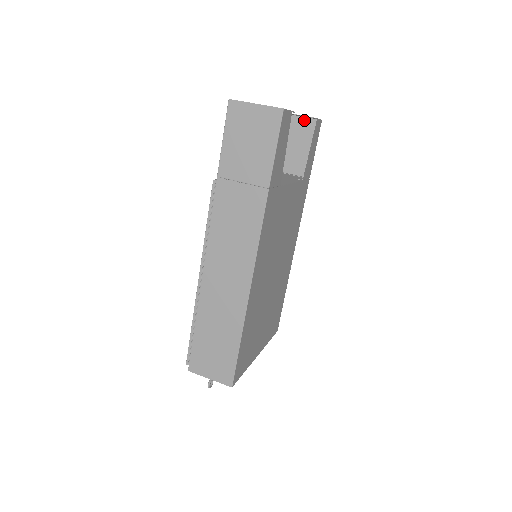
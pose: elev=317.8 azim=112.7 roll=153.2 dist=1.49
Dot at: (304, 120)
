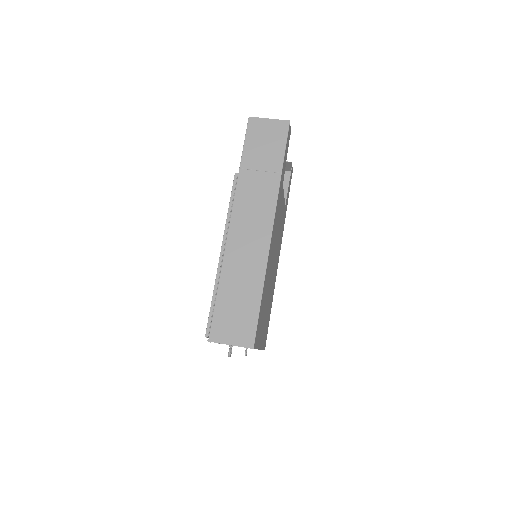
Dot at: occluded
